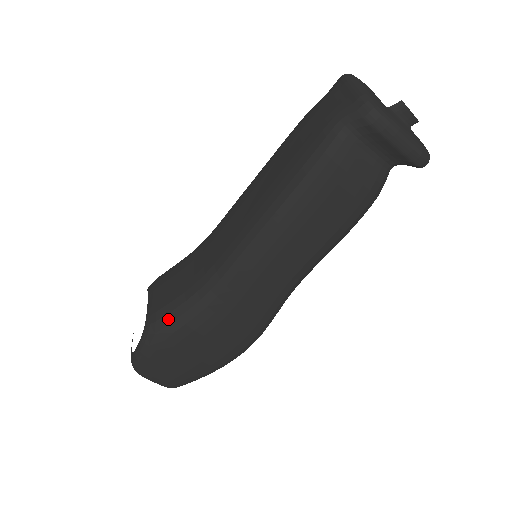
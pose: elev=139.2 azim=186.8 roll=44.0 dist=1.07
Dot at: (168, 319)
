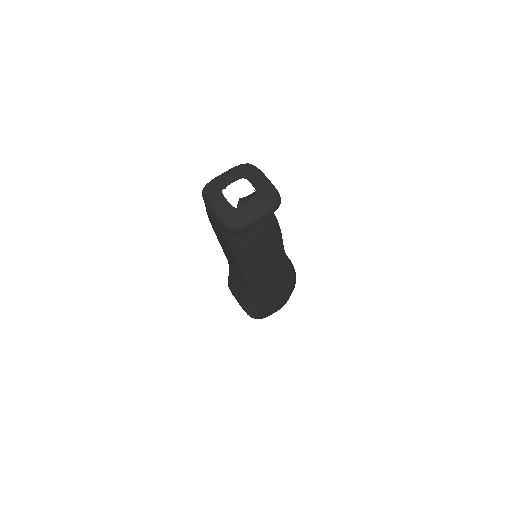
Dot at: (251, 308)
